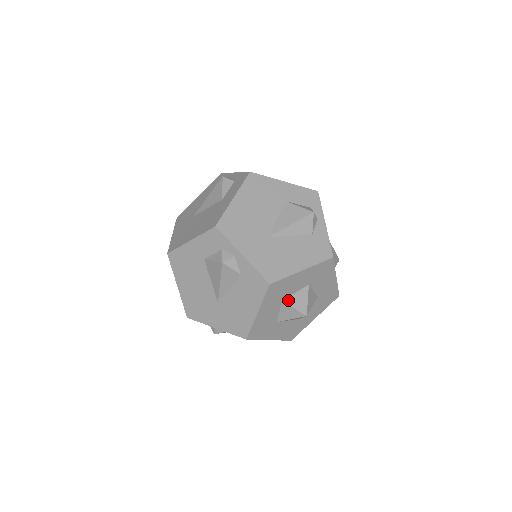
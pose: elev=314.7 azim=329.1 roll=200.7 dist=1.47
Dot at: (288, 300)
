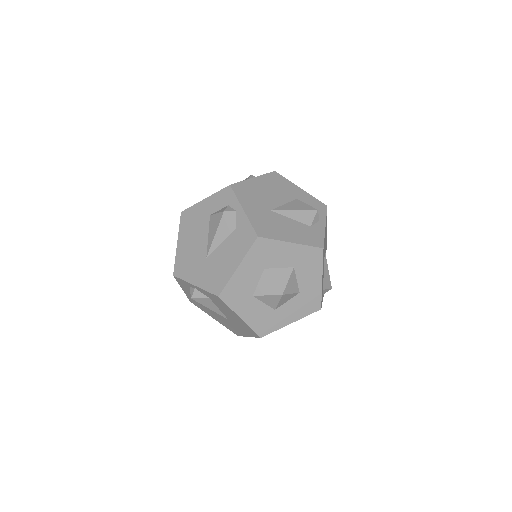
Dot at: (270, 271)
